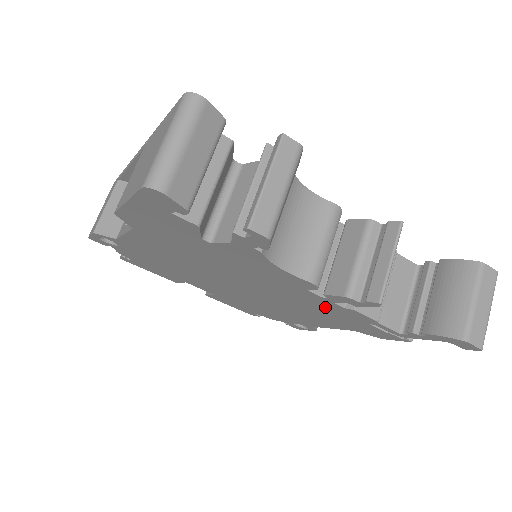
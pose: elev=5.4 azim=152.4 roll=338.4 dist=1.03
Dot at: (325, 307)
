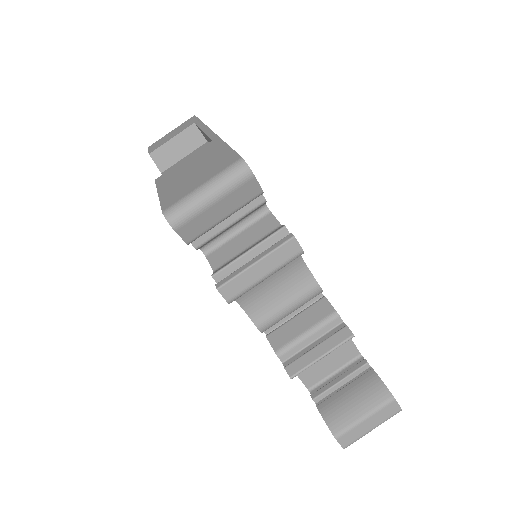
Dot at: occluded
